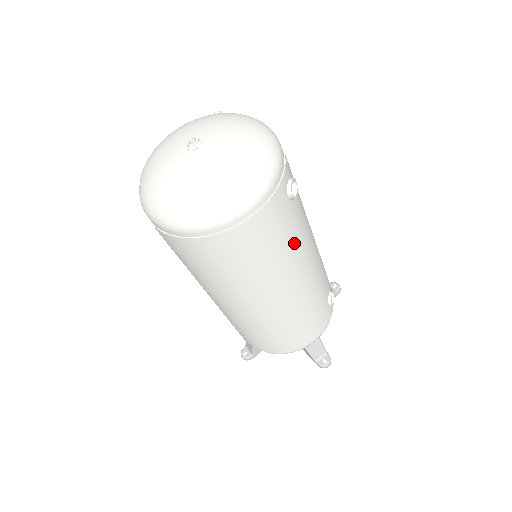
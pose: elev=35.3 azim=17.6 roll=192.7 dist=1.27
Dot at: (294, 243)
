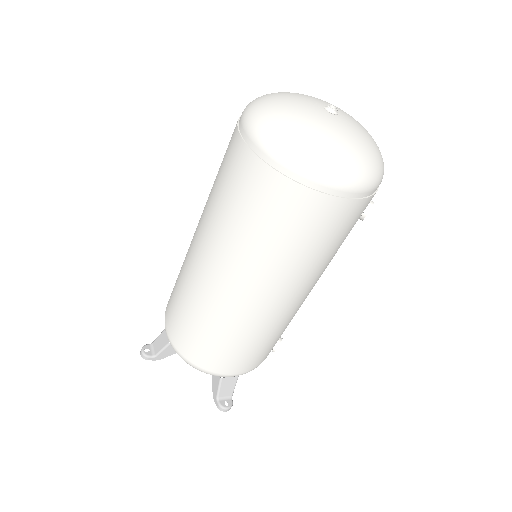
Dot at: (328, 258)
